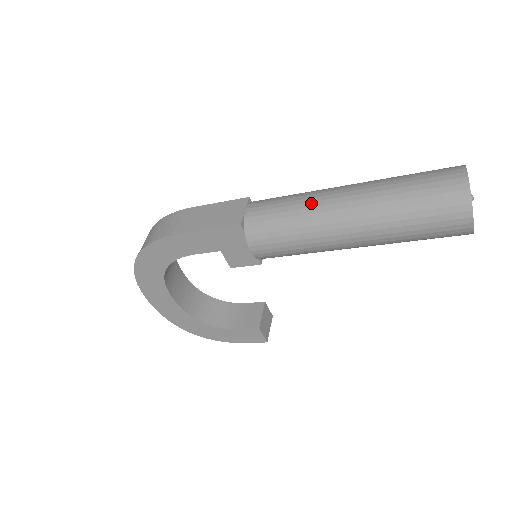
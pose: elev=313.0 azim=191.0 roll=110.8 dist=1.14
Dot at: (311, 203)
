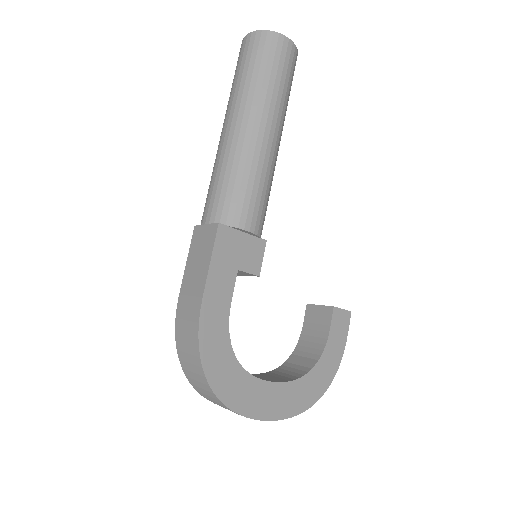
Dot at: (225, 155)
